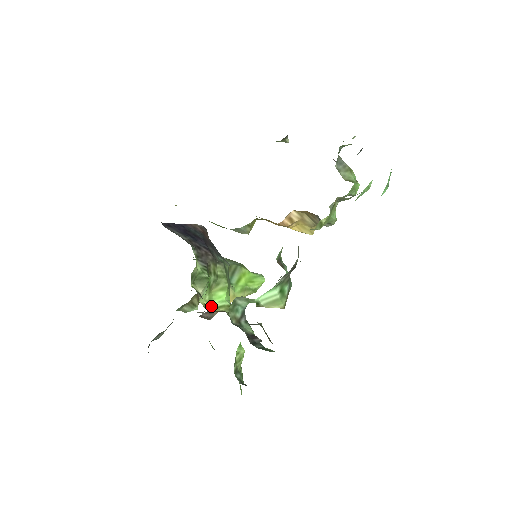
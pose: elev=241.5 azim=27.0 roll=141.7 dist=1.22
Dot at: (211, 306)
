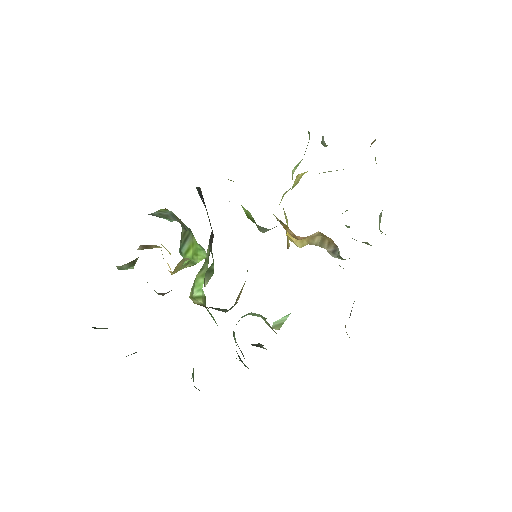
Dot at: (192, 295)
